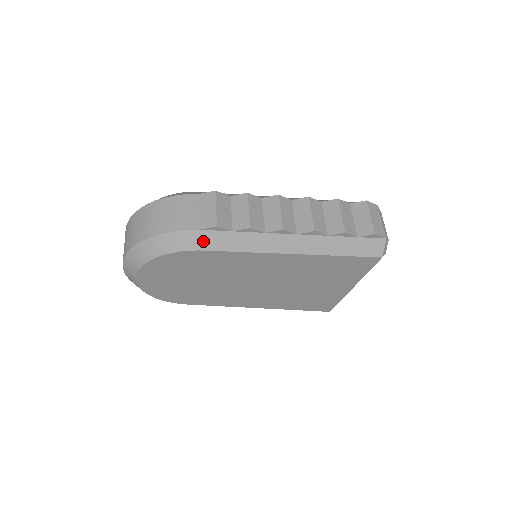
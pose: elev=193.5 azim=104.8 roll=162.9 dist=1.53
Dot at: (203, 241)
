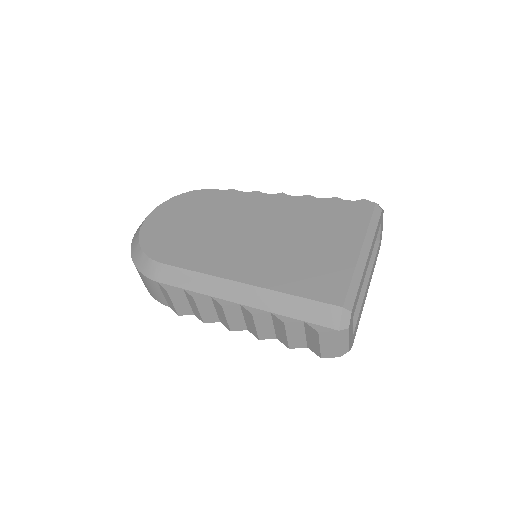
Dot at: occluded
